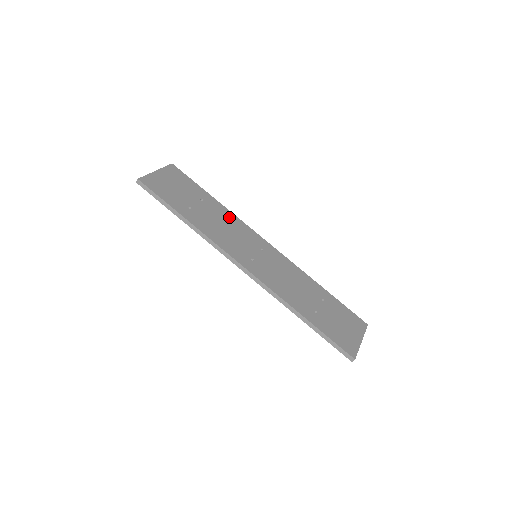
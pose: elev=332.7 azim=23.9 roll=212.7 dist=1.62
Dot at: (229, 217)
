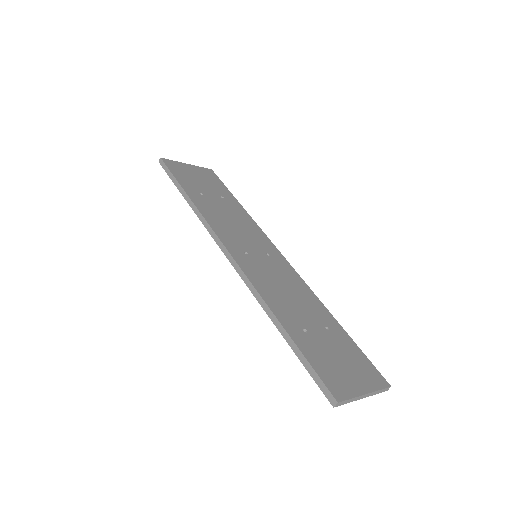
Dot at: (246, 219)
